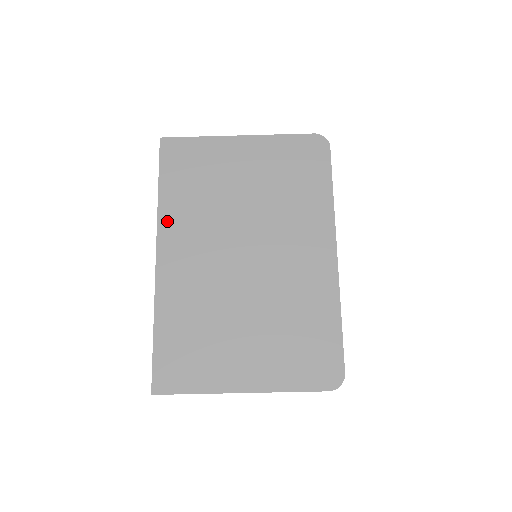
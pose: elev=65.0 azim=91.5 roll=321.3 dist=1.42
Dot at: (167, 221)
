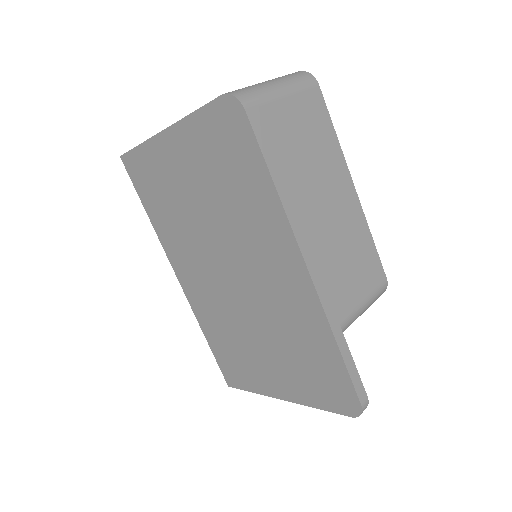
Dot at: (167, 245)
